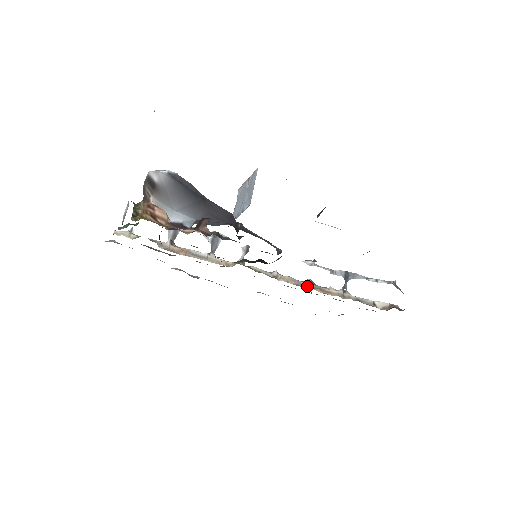
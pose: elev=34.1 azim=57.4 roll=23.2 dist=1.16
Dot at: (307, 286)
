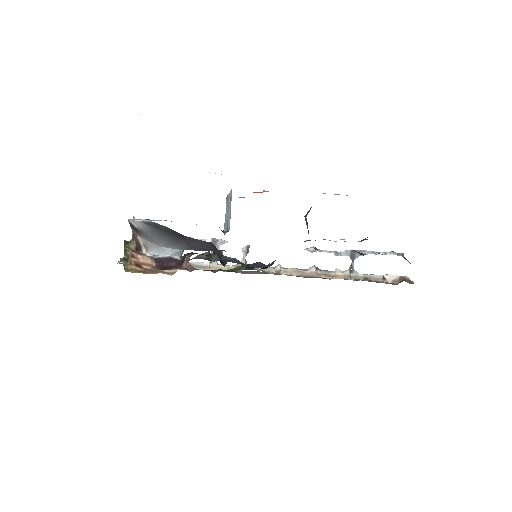
Dot at: (311, 275)
